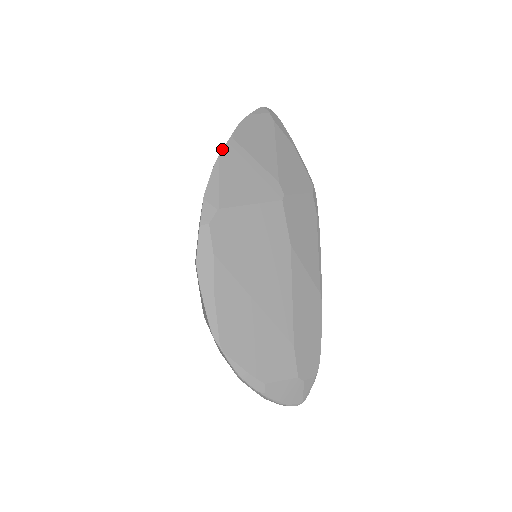
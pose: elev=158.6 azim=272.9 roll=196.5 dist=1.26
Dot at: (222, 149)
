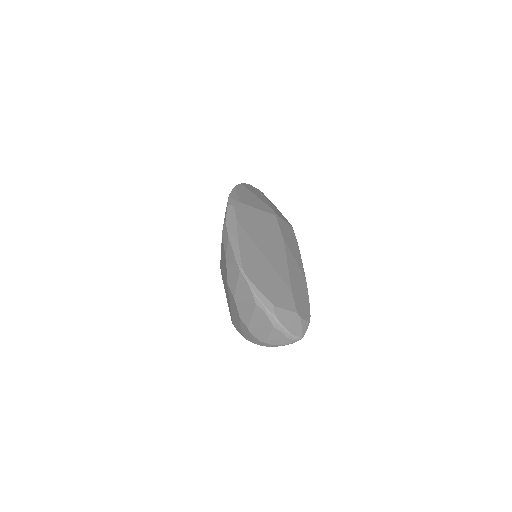
Dot at: (237, 185)
